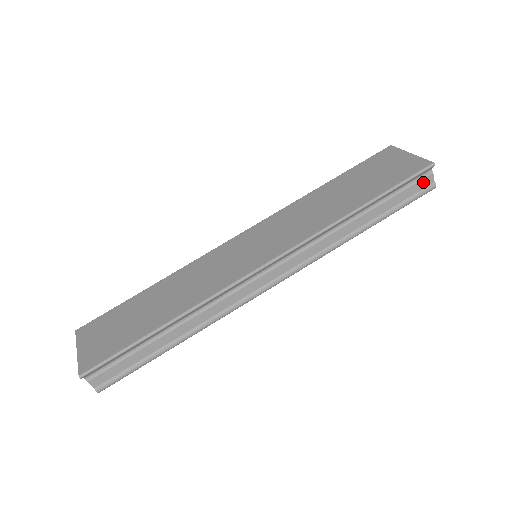
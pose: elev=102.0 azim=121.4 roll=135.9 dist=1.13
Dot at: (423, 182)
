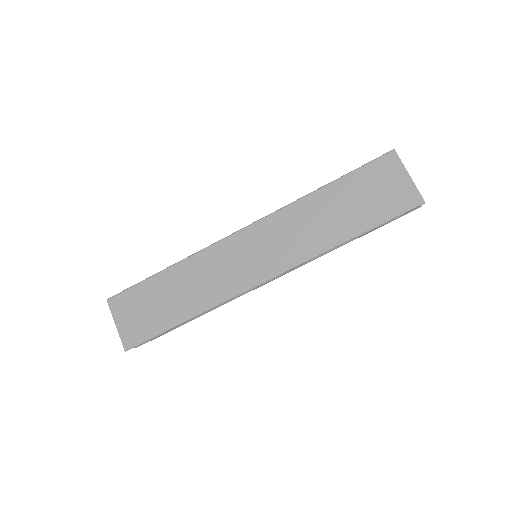
Dot at: occluded
